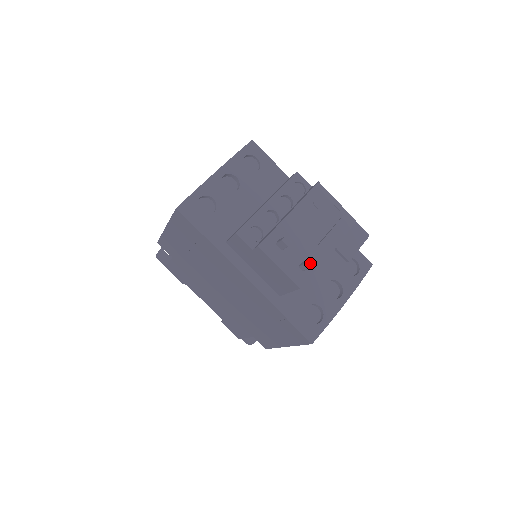
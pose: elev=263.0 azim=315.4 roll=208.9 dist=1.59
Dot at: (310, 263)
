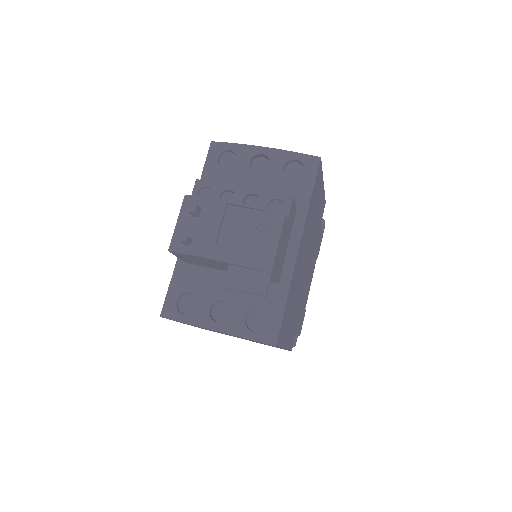
Dot at: (185, 238)
